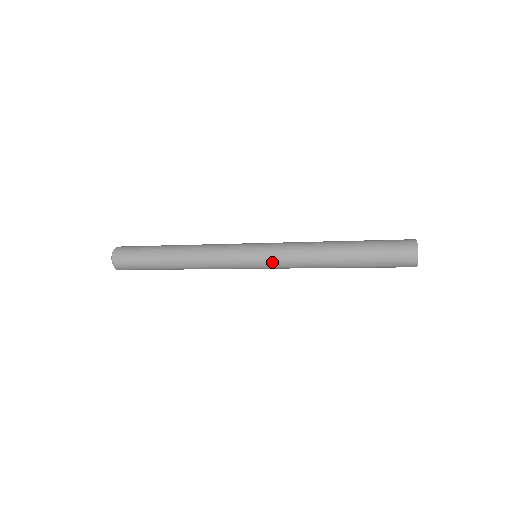
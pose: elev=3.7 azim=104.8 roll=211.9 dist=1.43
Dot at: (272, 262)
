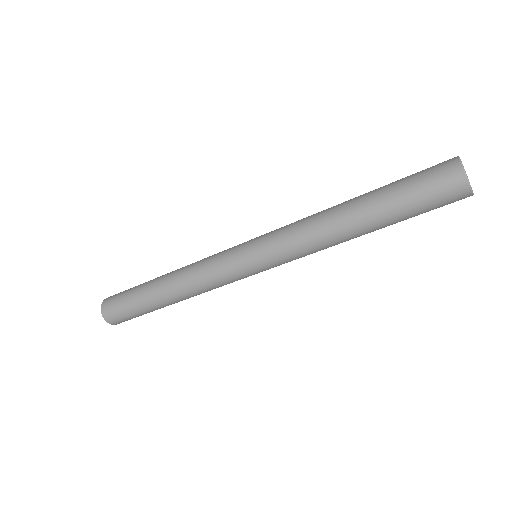
Dot at: (276, 259)
